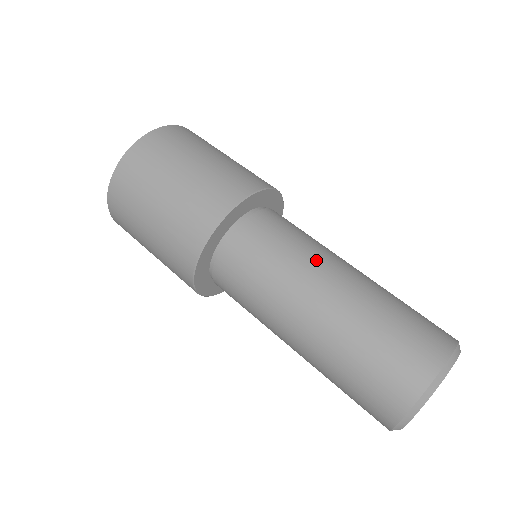
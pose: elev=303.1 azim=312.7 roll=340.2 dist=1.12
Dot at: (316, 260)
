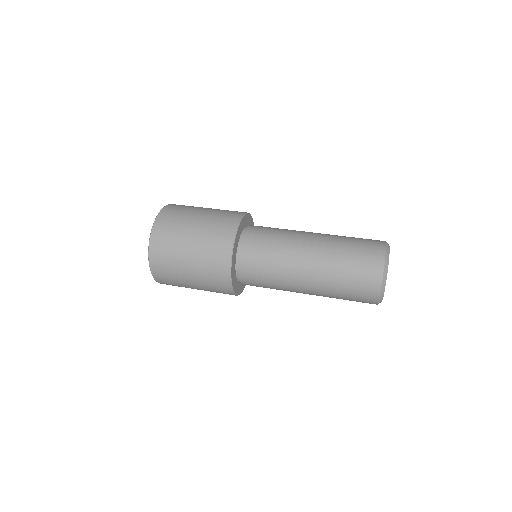
Dot at: (292, 250)
